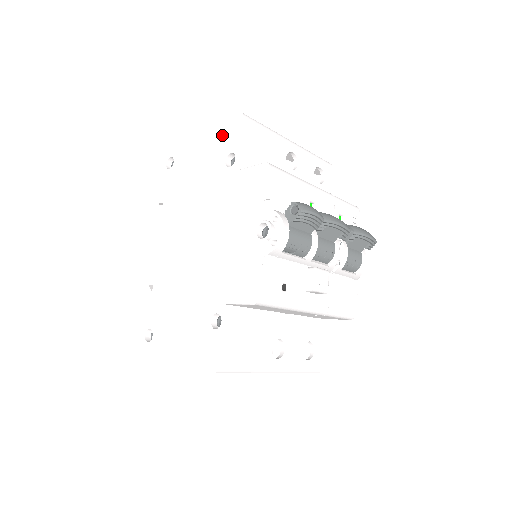
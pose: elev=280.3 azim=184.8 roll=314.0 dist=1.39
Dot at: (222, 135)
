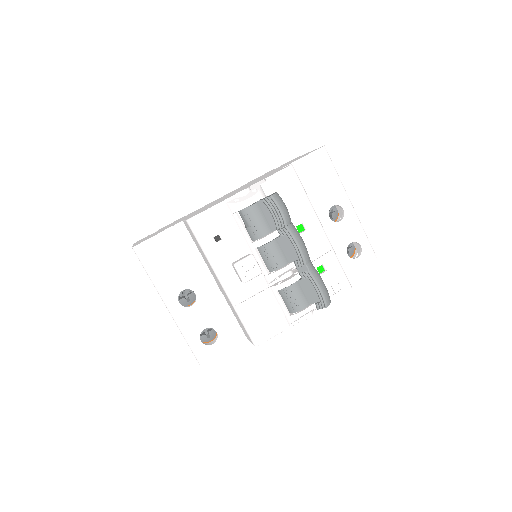
Dot at: (304, 155)
